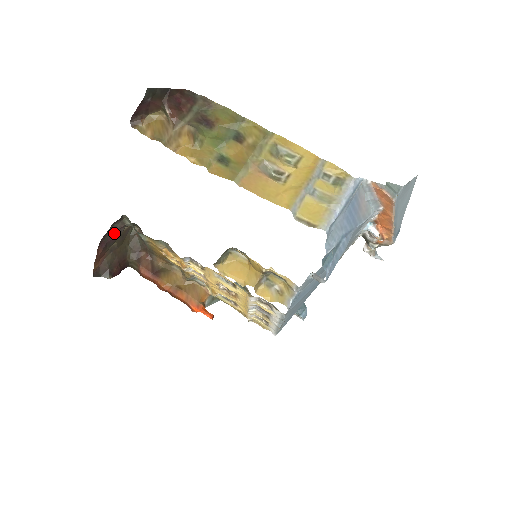
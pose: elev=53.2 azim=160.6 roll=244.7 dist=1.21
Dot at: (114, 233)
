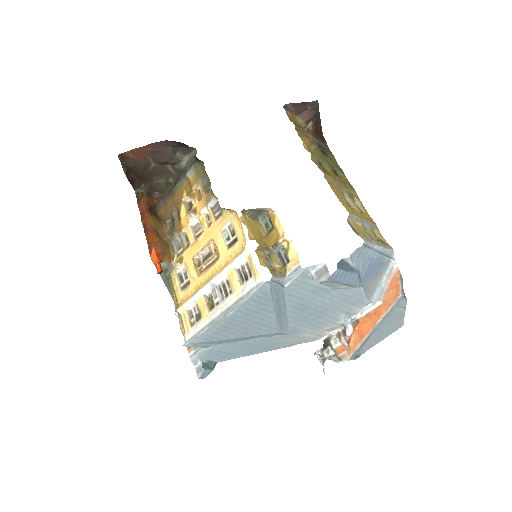
Dot at: (170, 154)
